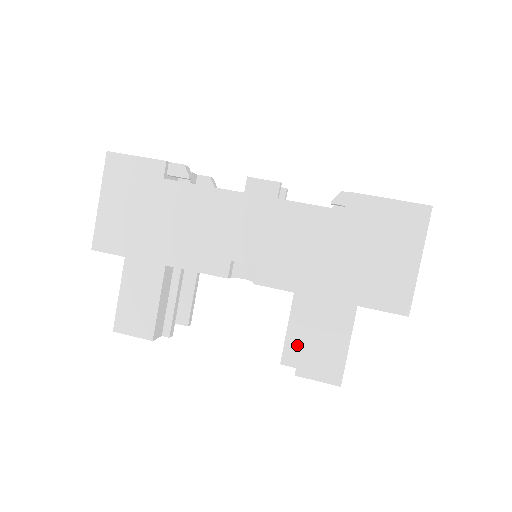
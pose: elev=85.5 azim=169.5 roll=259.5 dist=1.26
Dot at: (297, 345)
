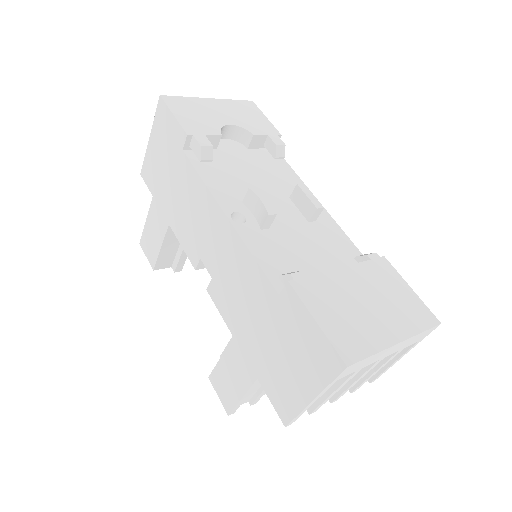
Dot at: occluded
